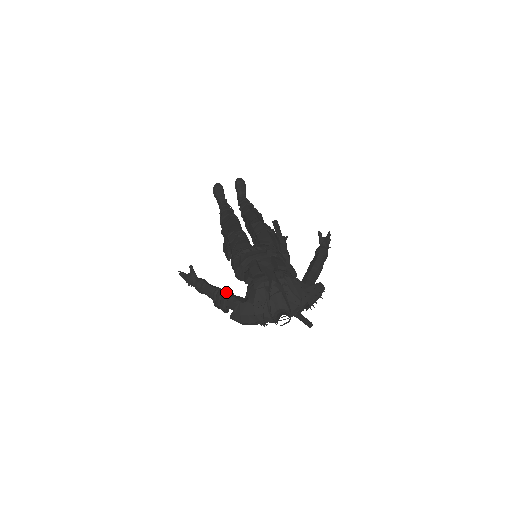
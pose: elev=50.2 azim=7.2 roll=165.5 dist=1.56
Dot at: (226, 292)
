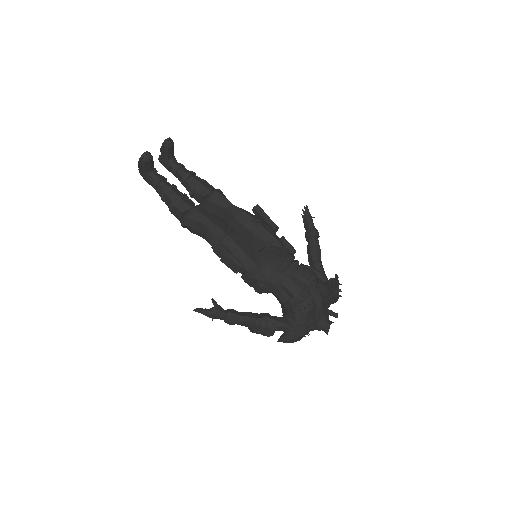
Dot at: (272, 320)
